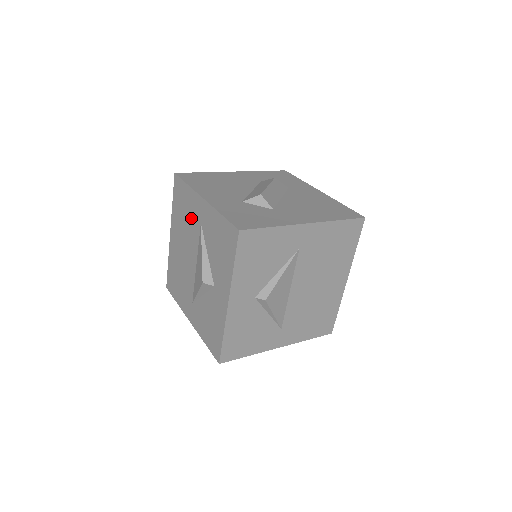
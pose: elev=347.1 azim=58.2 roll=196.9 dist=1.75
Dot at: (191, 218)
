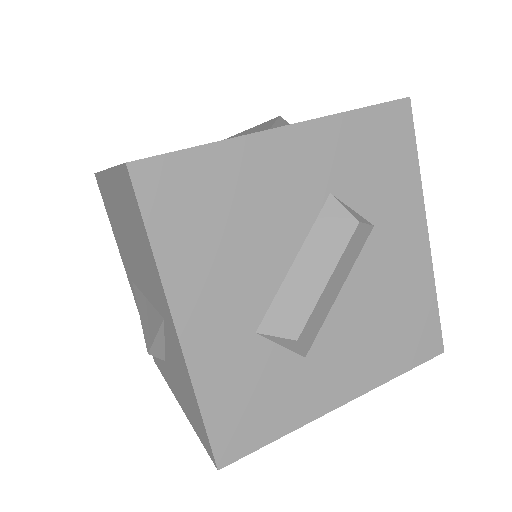
Dot at: (148, 274)
